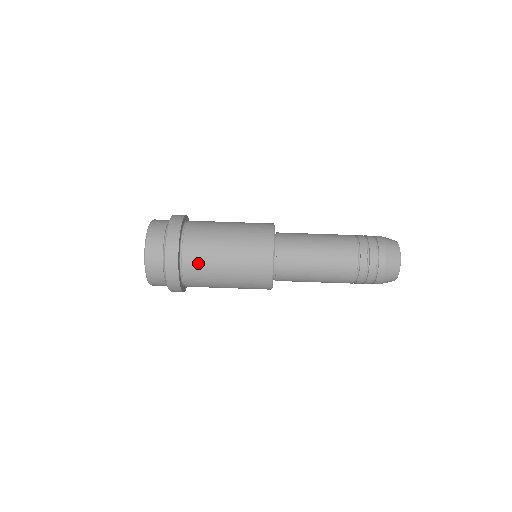
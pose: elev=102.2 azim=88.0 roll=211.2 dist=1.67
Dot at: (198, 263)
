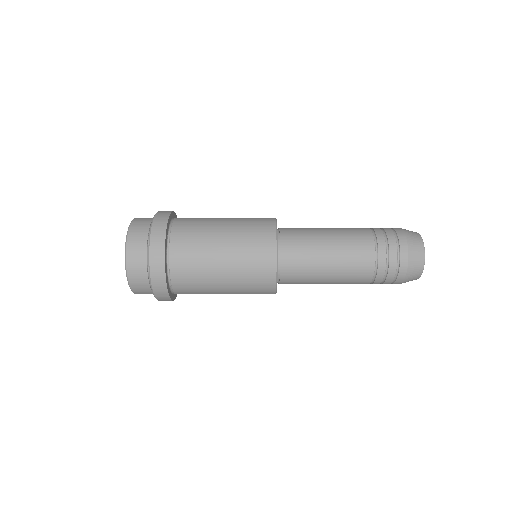
Dot at: occluded
